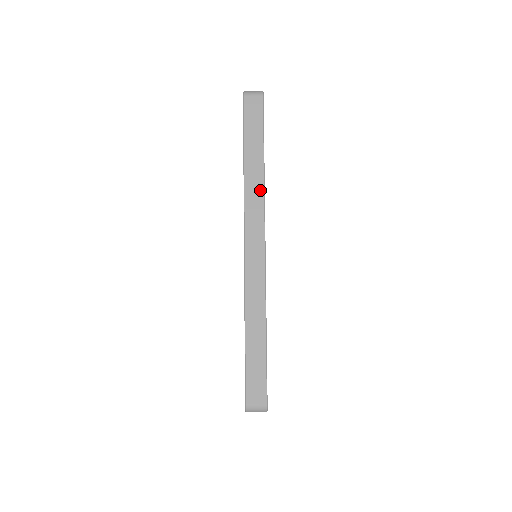
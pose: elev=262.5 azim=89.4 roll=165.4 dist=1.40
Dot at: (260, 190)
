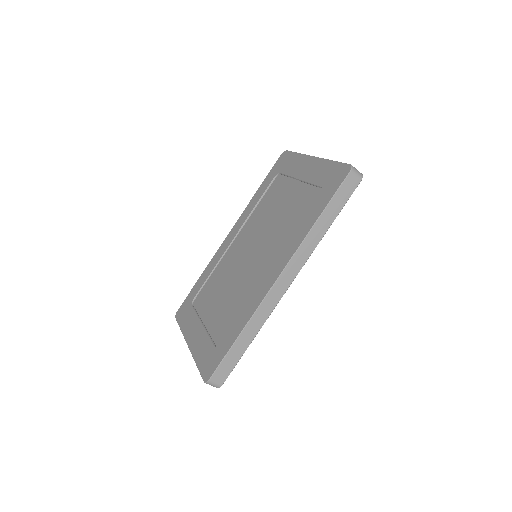
Dot at: (313, 247)
